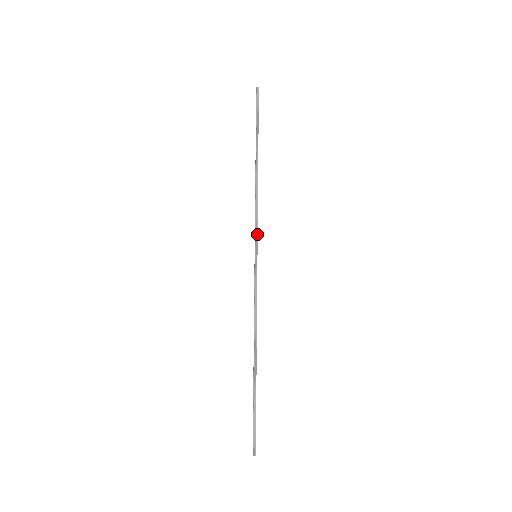
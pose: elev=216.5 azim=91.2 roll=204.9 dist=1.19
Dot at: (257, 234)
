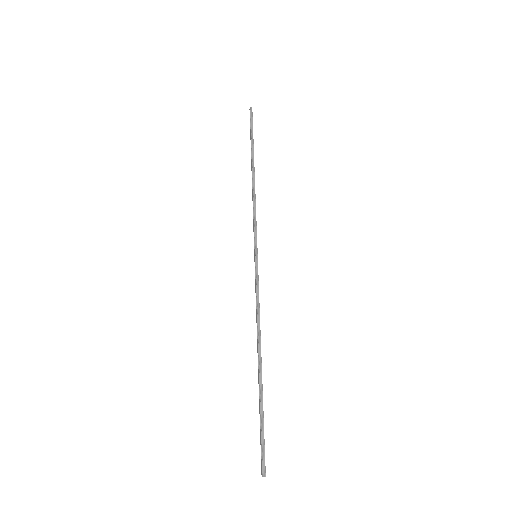
Dot at: (256, 234)
